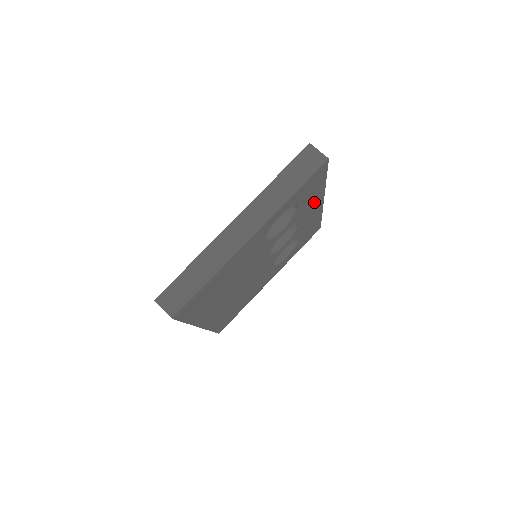
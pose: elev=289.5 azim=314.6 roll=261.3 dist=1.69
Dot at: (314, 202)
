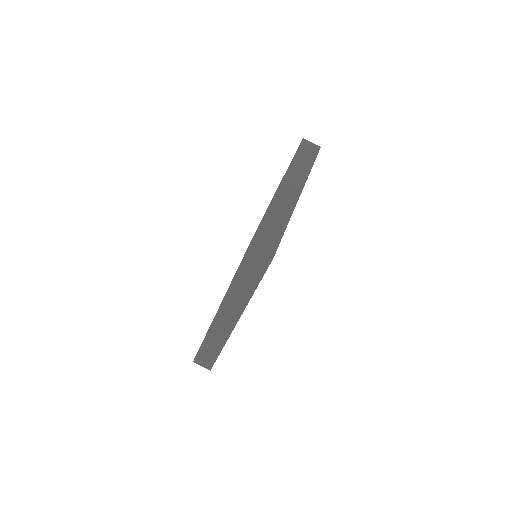
Dot at: occluded
